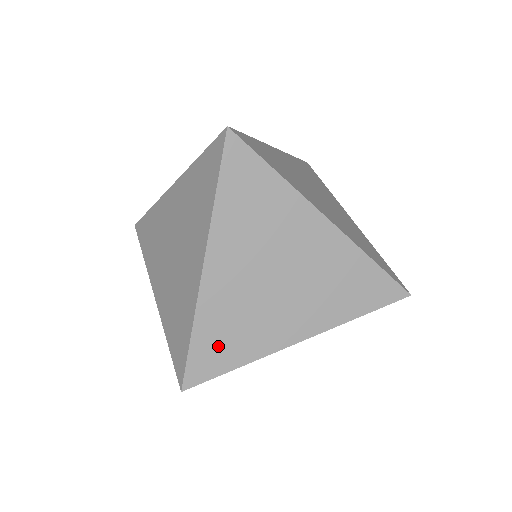
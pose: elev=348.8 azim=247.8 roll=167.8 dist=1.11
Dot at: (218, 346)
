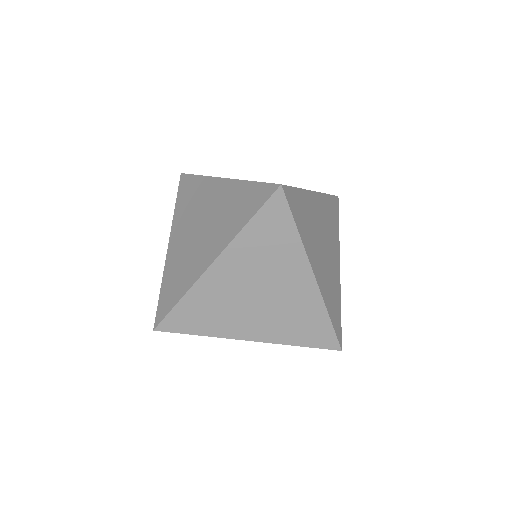
Dot at: (171, 290)
